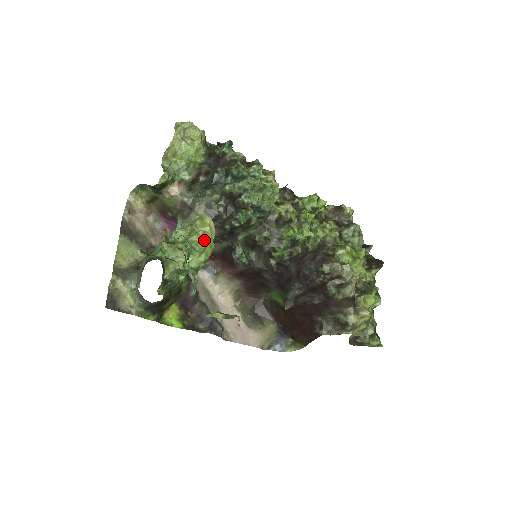
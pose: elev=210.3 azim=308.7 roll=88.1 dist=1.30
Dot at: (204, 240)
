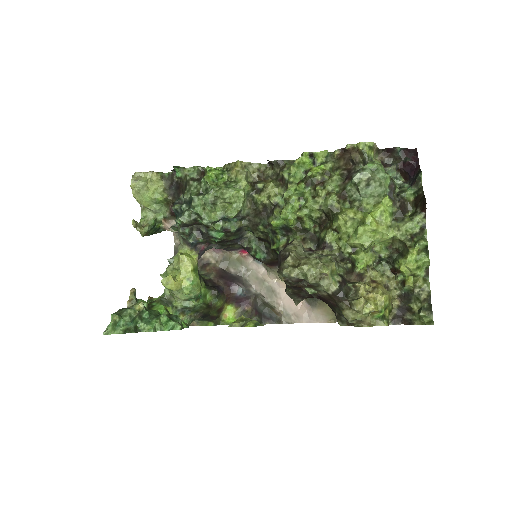
Dot at: (166, 286)
